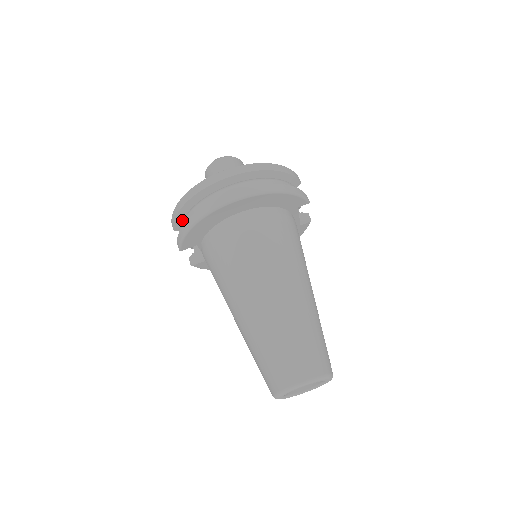
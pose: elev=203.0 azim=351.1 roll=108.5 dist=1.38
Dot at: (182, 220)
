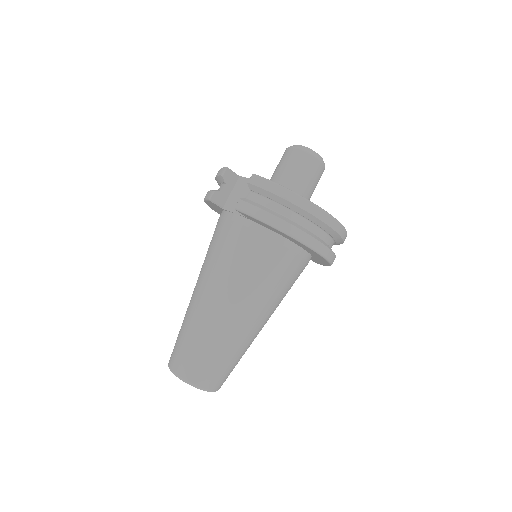
Dot at: (269, 197)
